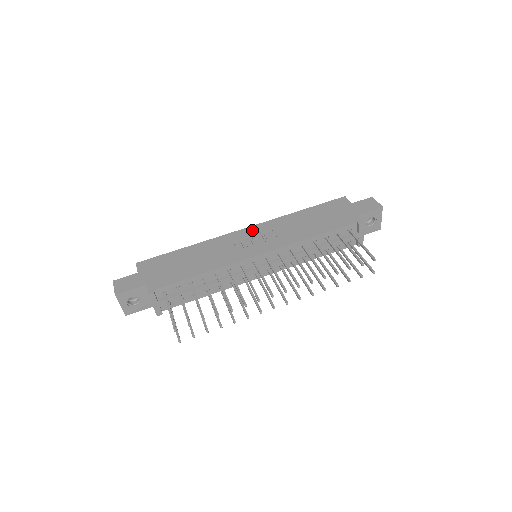
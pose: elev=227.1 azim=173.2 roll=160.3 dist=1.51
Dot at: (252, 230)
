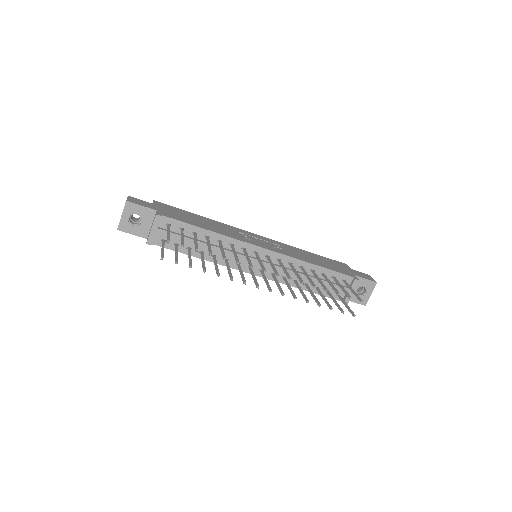
Dot at: (263, 237)
